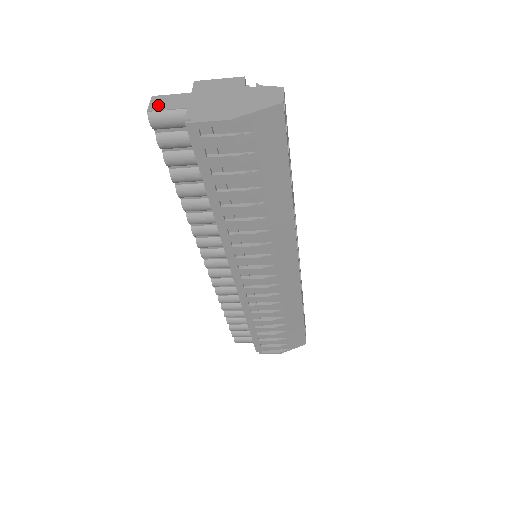
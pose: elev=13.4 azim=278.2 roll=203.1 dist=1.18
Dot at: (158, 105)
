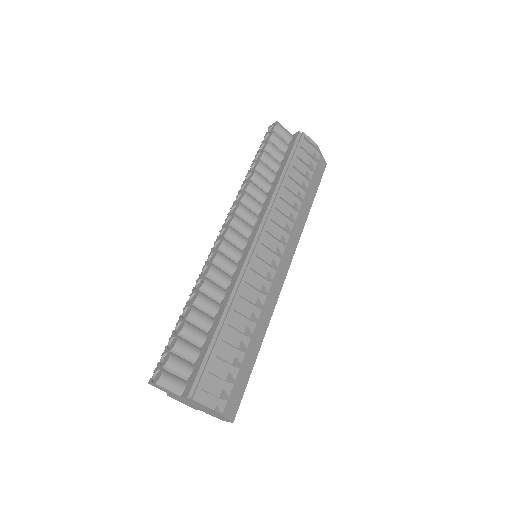
Dot at: occluded
